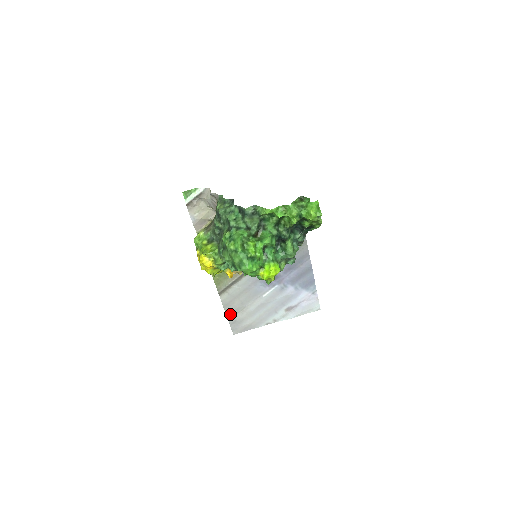
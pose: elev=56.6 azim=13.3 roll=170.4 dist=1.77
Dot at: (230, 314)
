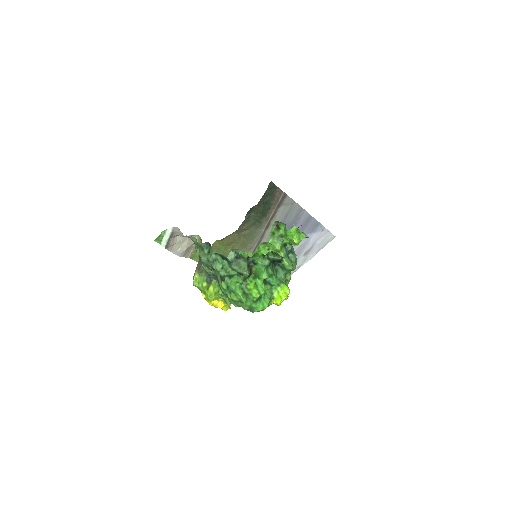
Dot at: occluded
